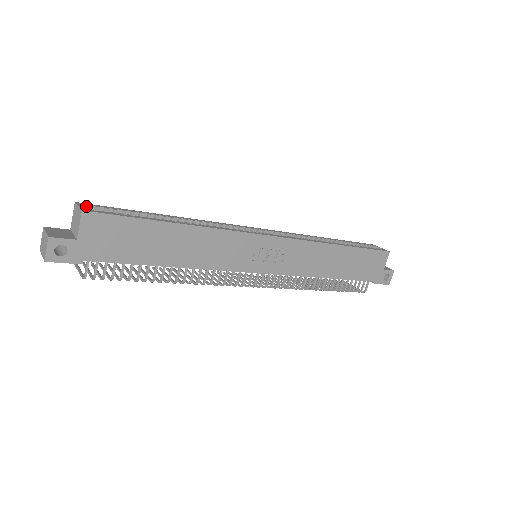
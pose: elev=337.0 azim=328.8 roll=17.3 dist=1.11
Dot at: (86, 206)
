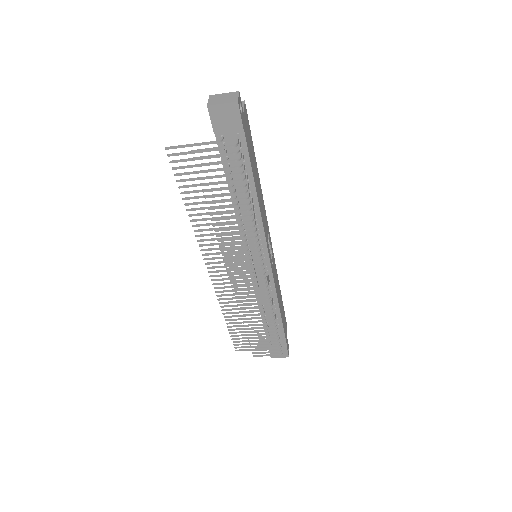
Dot at: occluded
